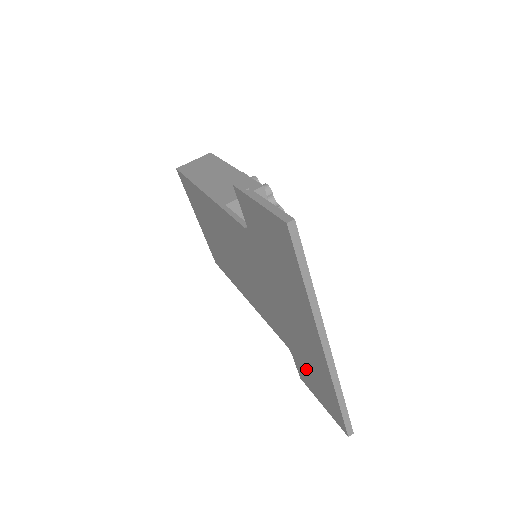
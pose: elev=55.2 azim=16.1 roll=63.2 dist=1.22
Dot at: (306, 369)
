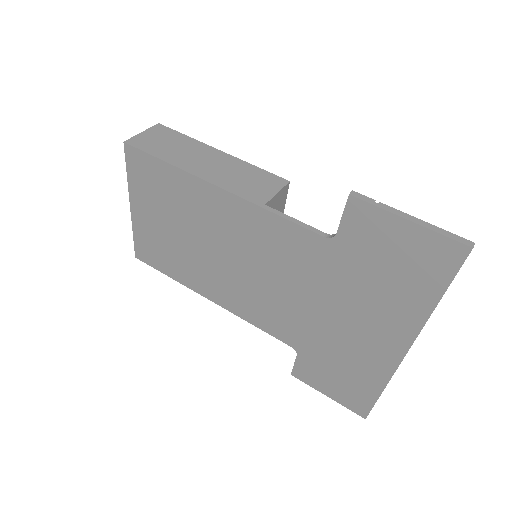
Dot at: (325, 367)
